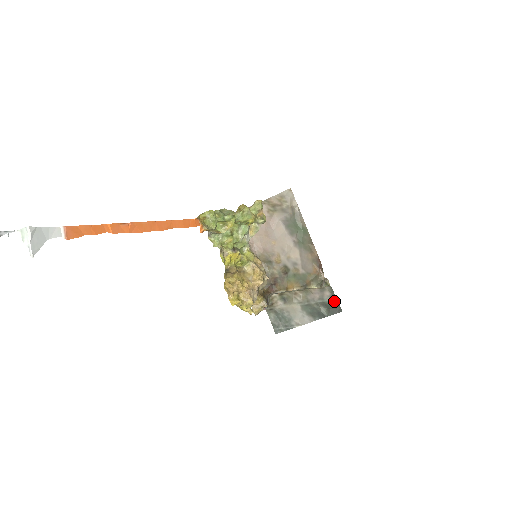
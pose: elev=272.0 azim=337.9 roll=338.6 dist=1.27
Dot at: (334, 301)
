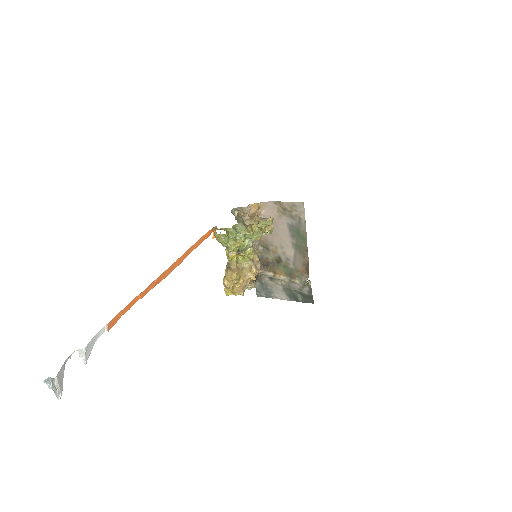
Dot at: (310, 295)
